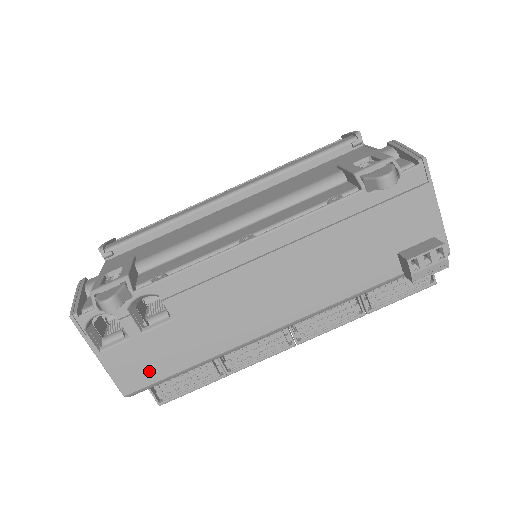
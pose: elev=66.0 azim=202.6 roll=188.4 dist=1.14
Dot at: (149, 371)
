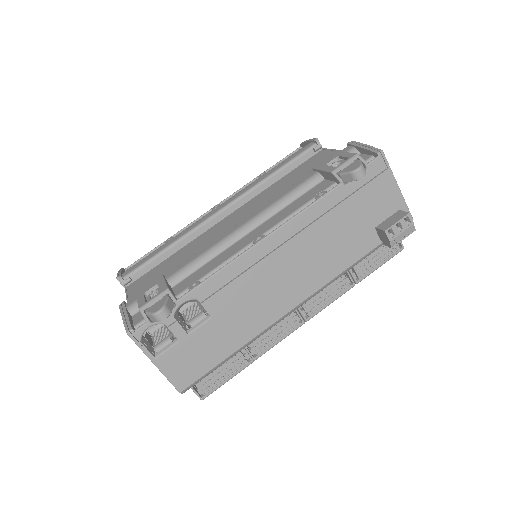
Dot at: (198, 366)
